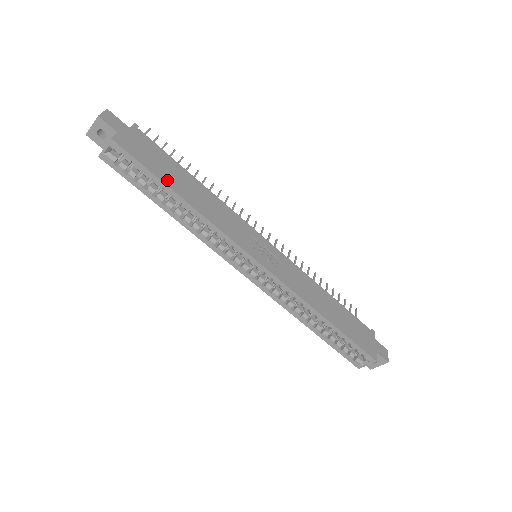
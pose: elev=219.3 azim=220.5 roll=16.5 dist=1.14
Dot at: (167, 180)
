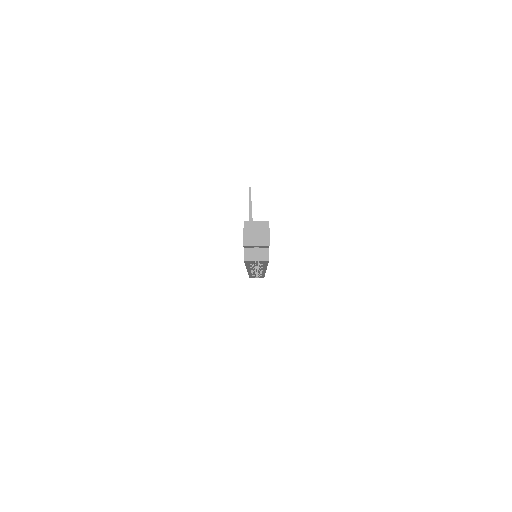
Dot at: occluded
